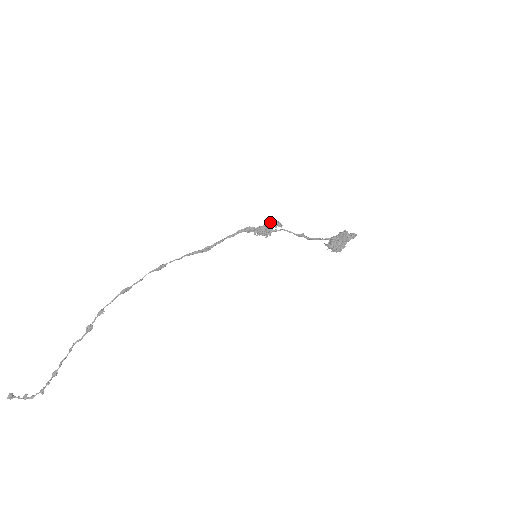
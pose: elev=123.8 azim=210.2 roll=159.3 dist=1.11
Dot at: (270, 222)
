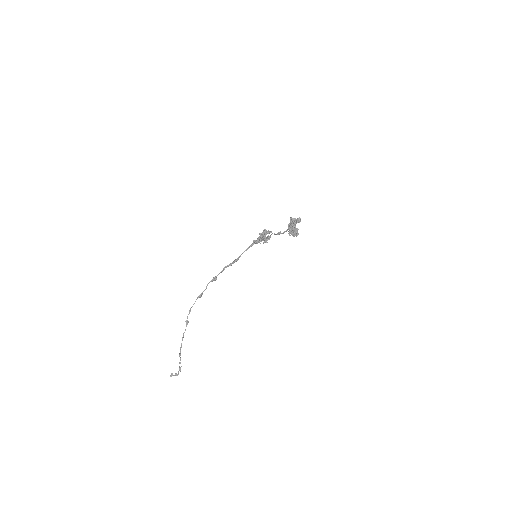
Dot at: occluded
